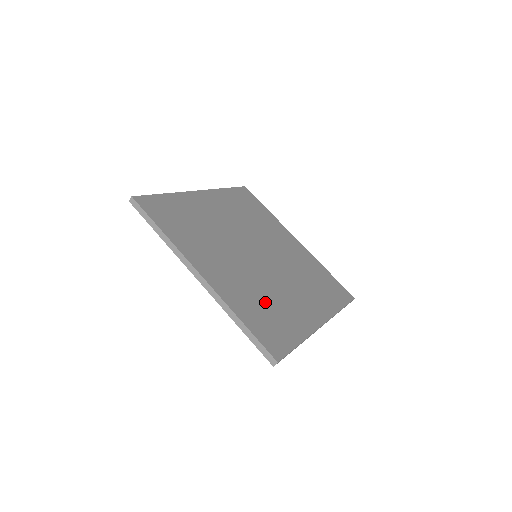
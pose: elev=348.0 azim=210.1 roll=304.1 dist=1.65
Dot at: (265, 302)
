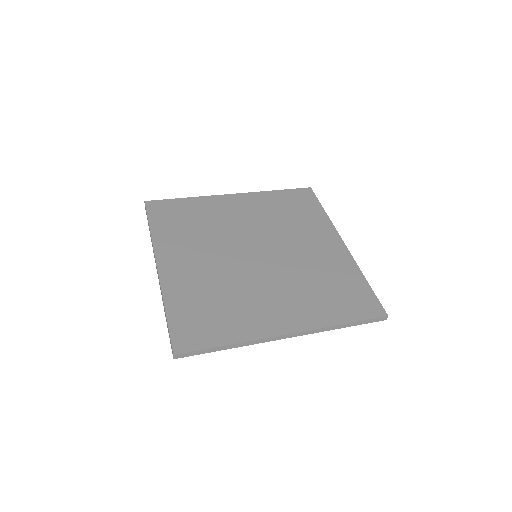
Dot at: (217, 299)
